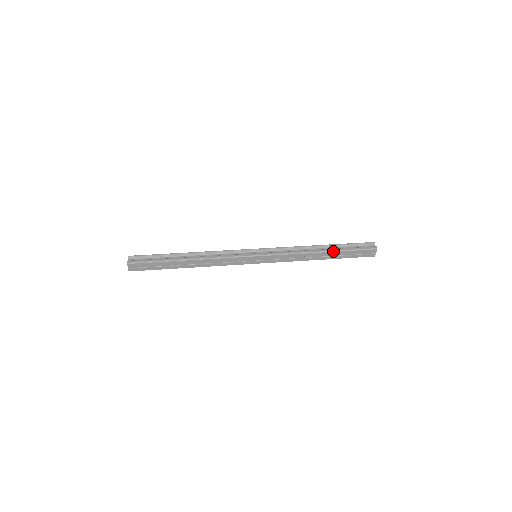
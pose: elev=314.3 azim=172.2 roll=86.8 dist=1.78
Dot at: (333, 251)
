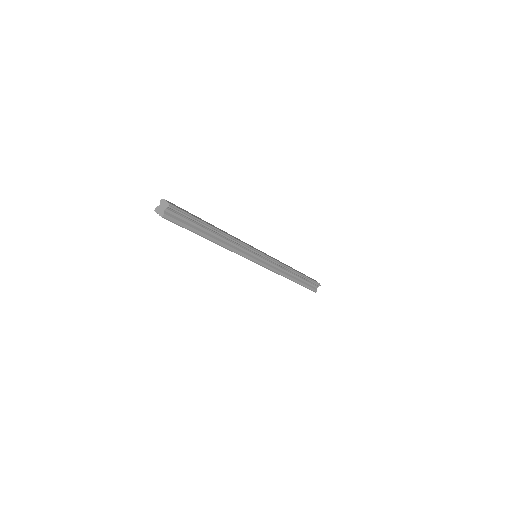
Dot at: (297, 283)
